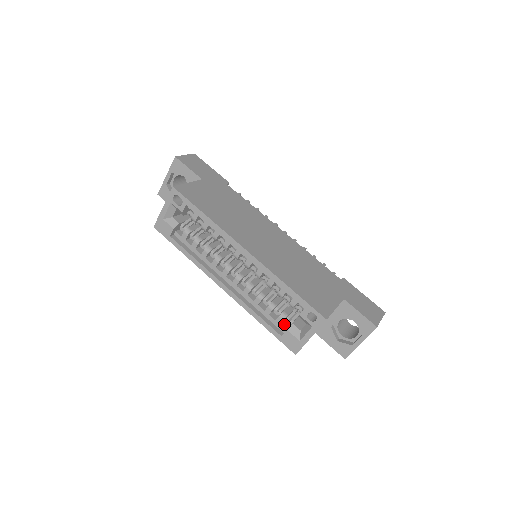
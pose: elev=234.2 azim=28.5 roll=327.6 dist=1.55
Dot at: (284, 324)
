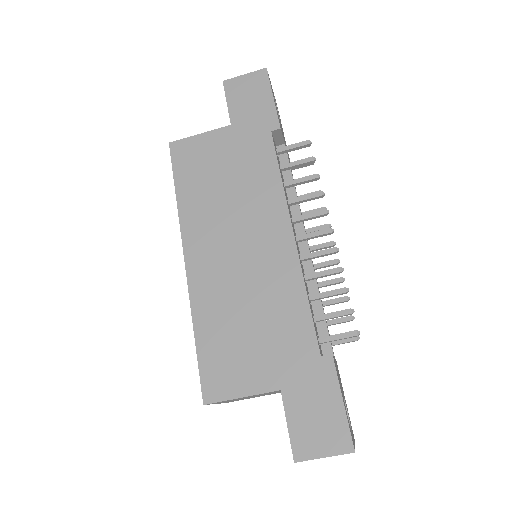
Dot at: occluded
